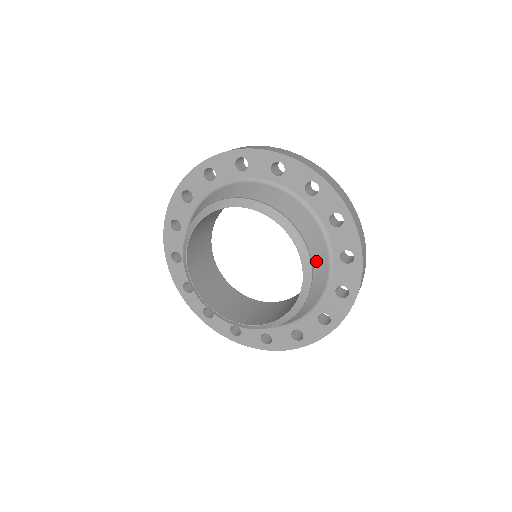
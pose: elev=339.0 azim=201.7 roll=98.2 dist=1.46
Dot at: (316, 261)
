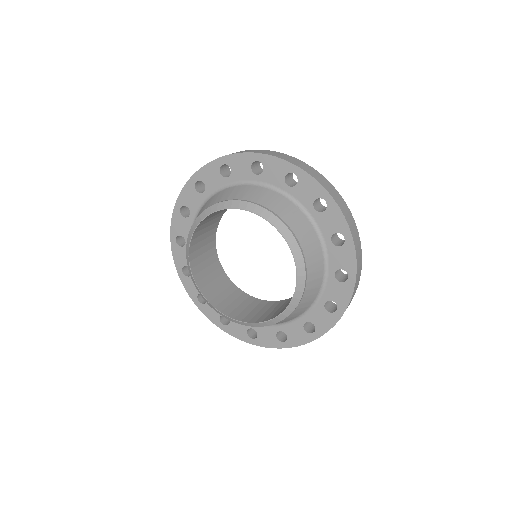
Dot at: (290, 316)
